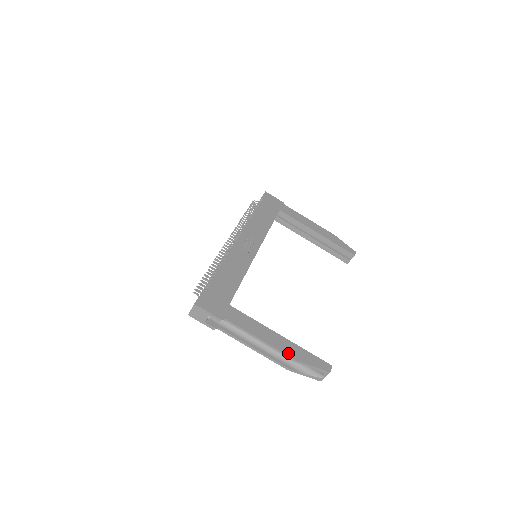
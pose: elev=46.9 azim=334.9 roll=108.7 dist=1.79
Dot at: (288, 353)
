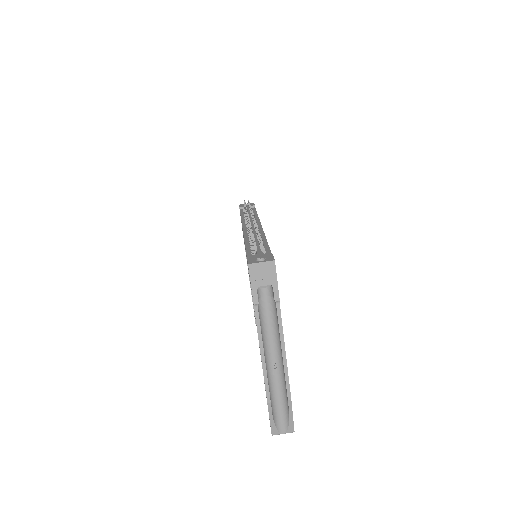
Dot at: occluded
